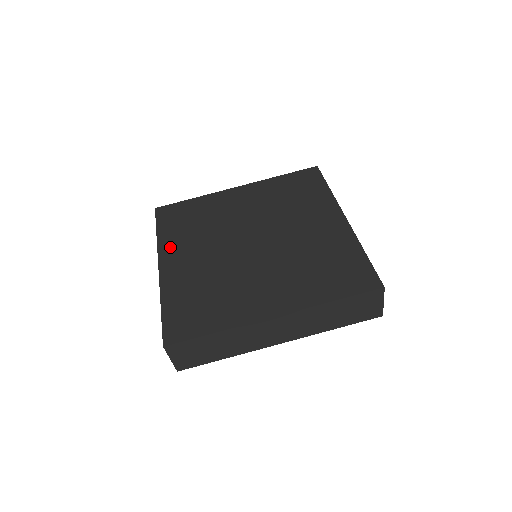
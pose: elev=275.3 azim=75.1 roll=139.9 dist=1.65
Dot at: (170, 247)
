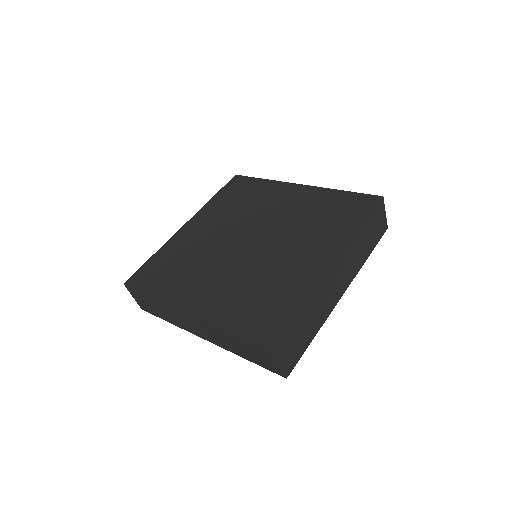
Dot at: (179, 293)
